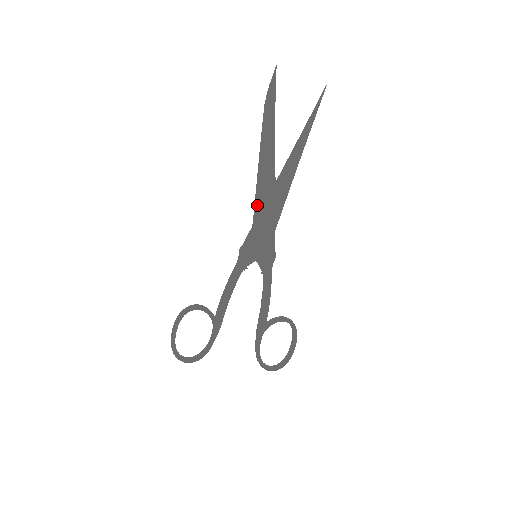
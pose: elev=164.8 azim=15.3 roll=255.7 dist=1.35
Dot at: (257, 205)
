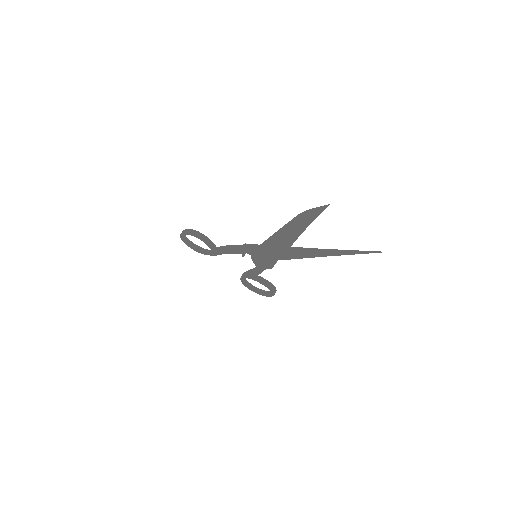
Dot at: (264, 245)
